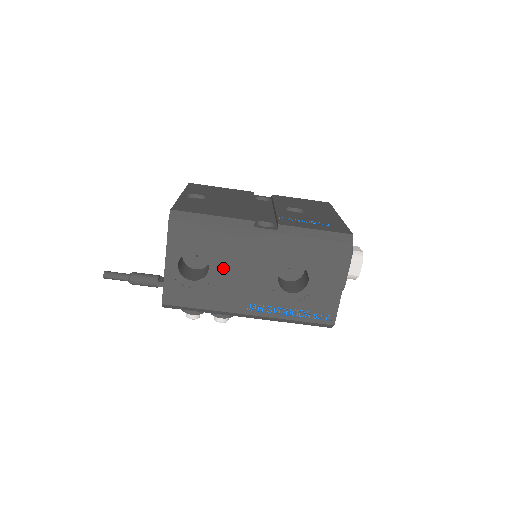
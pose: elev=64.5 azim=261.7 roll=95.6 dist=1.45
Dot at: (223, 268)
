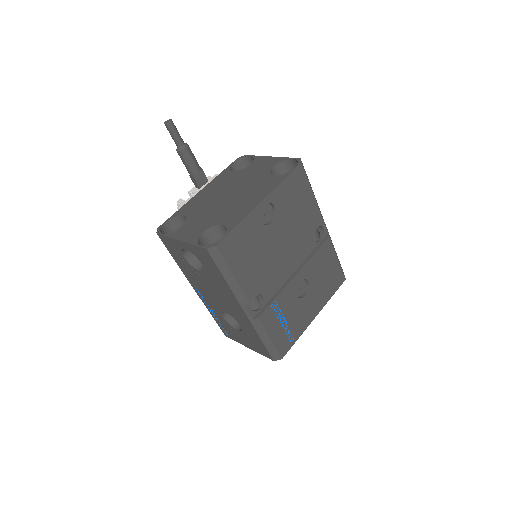
Dot at: (206, 280)
